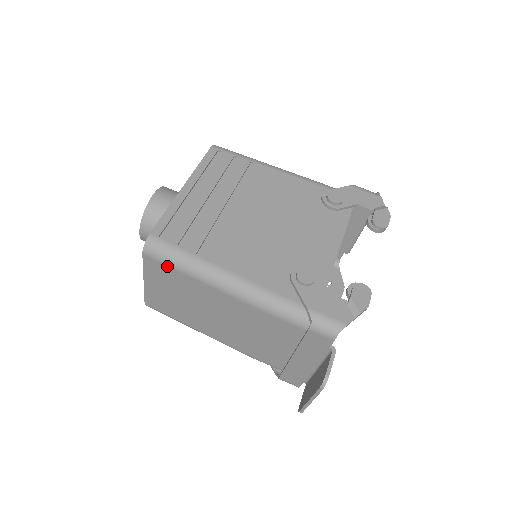
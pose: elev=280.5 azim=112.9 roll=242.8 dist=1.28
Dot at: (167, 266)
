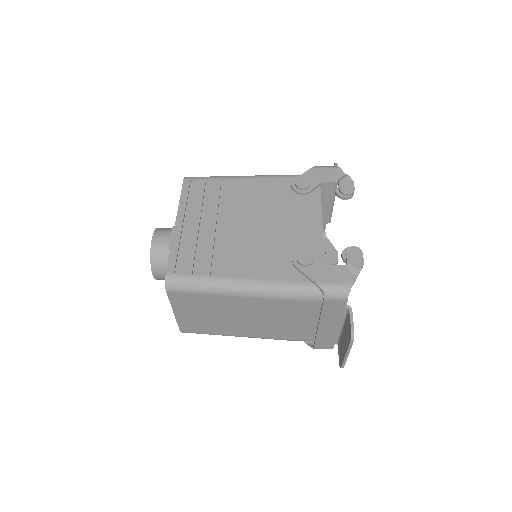
Dot at: (190, 294)
